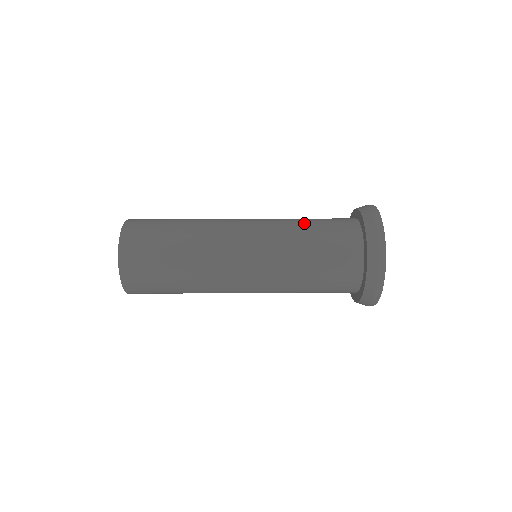
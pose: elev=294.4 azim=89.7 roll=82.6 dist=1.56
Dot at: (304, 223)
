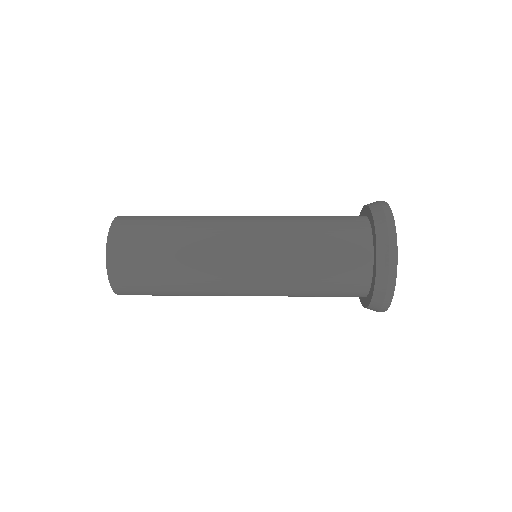
Dot at: occluded
